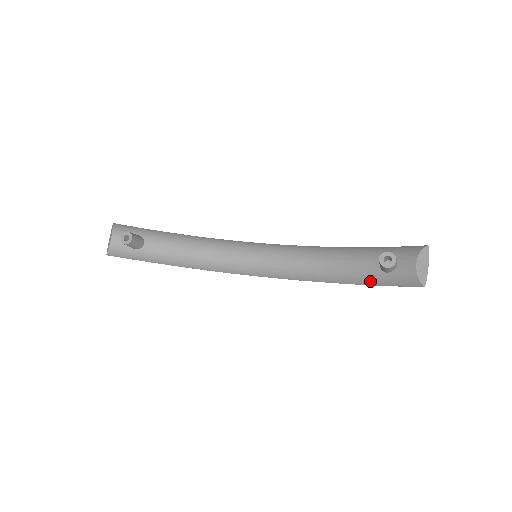
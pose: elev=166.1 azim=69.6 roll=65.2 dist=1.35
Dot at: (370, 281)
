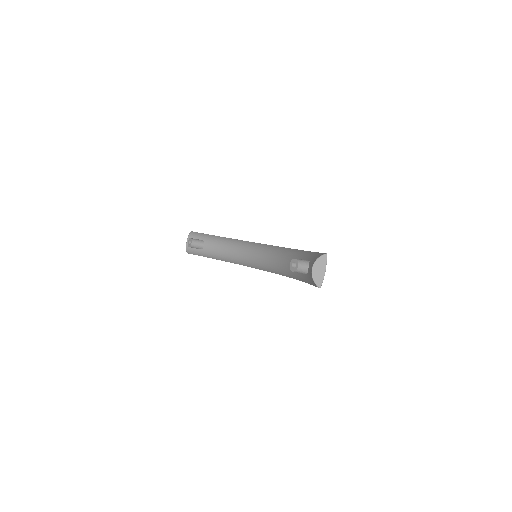
Dot at: (305, 280)
